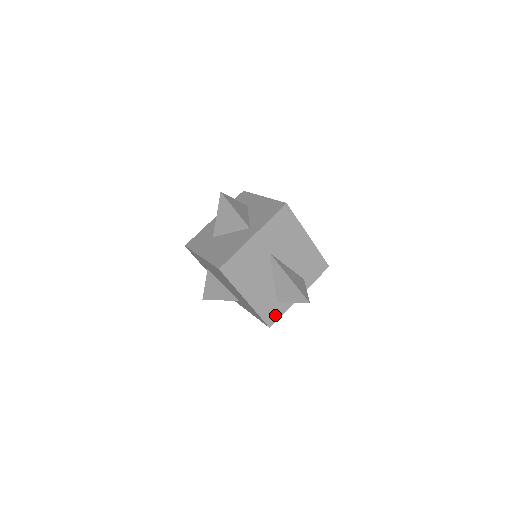
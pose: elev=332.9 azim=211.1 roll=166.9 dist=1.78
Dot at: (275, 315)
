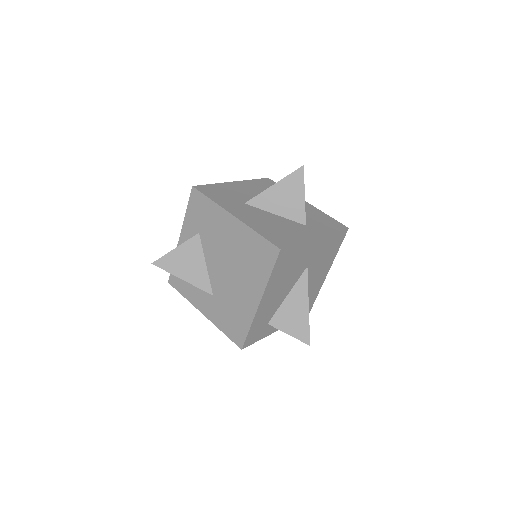
Dot at: (255, 337)
